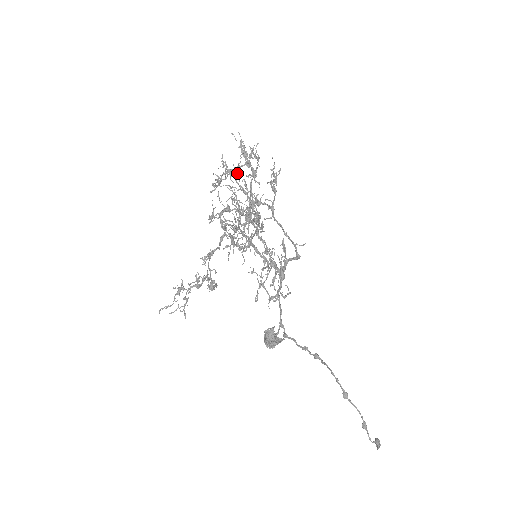
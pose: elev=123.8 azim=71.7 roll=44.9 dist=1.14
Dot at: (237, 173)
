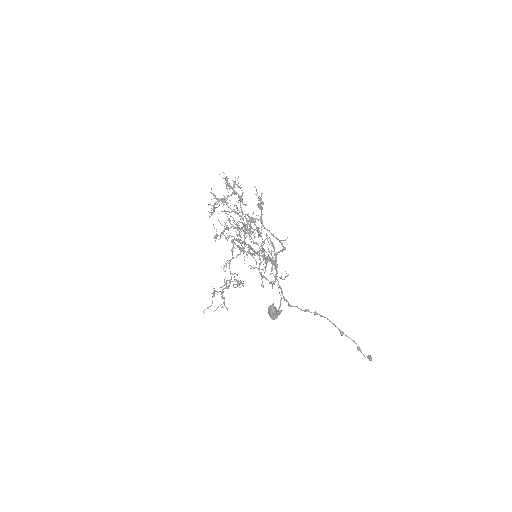
Dot at: (226, 200)
